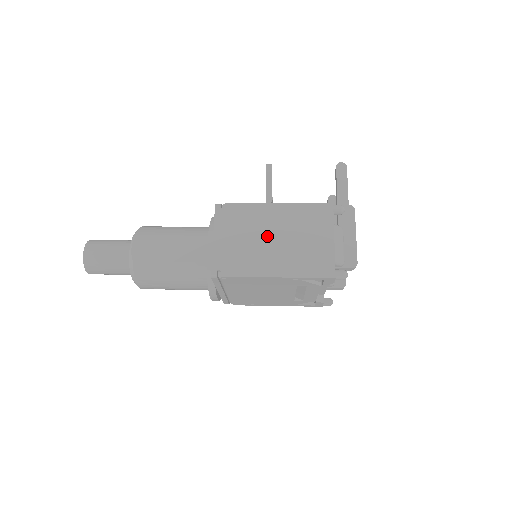
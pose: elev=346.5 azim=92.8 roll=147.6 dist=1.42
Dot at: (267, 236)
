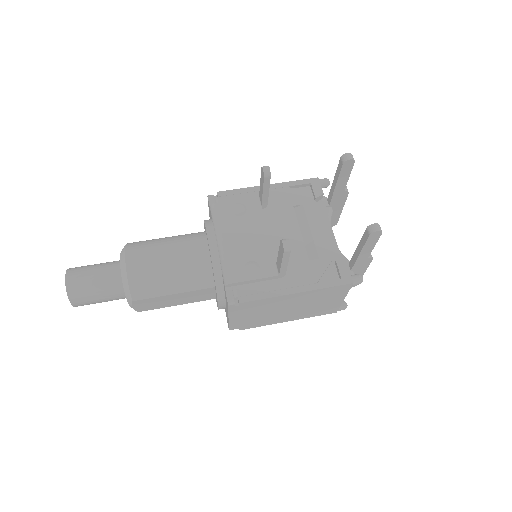
Dot at: (282, 309)
